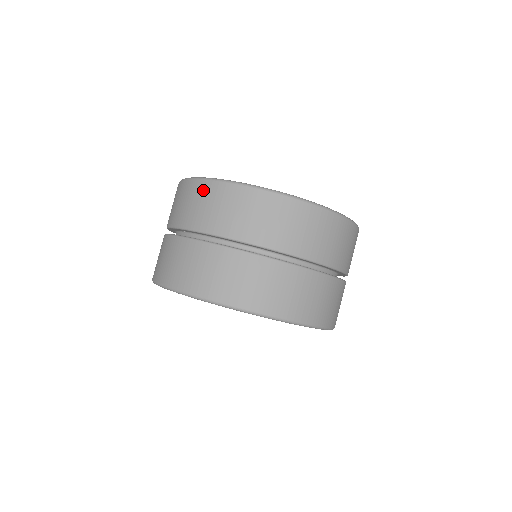
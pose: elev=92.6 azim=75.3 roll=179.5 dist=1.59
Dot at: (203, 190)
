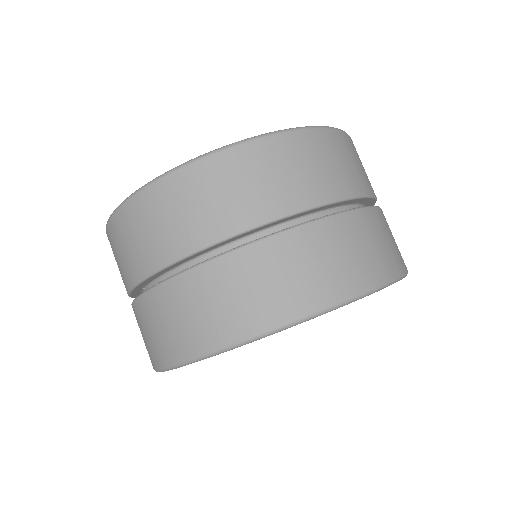
Dot at: (120, 225)
